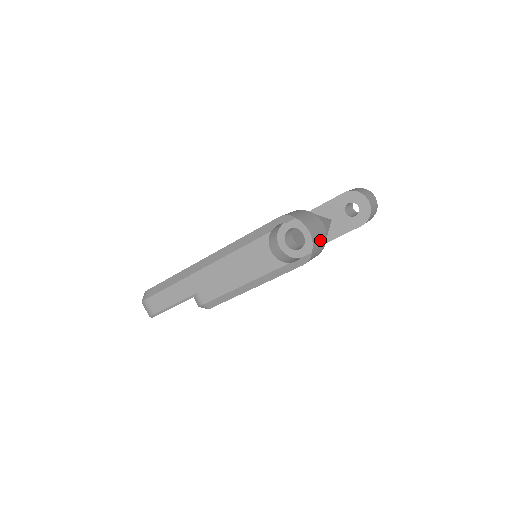
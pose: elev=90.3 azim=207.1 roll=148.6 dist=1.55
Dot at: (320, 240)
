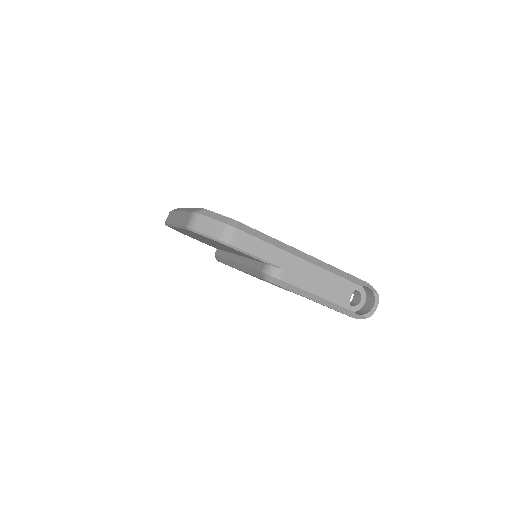
Dot at: occluded
